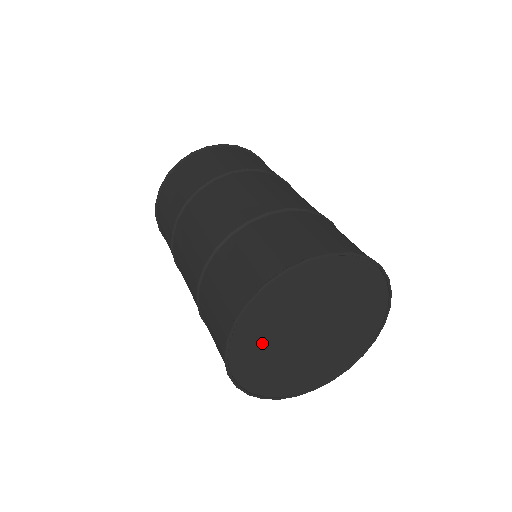
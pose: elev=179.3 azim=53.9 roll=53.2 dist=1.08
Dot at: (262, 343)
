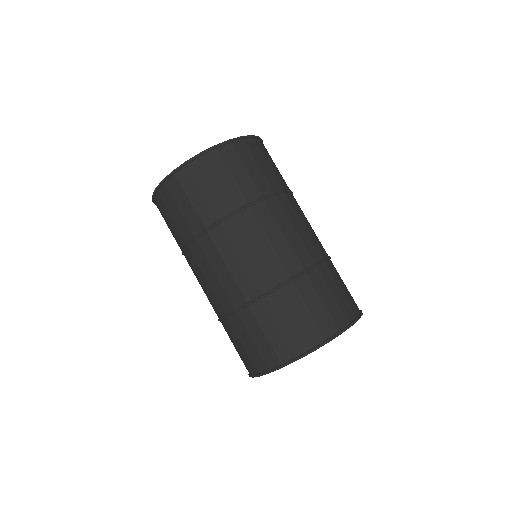
Dot at: occluded
